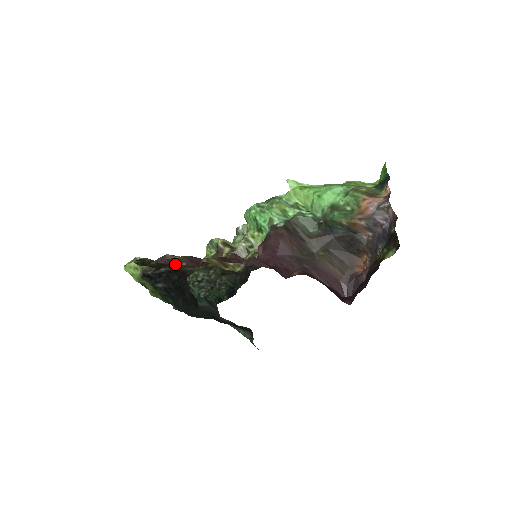
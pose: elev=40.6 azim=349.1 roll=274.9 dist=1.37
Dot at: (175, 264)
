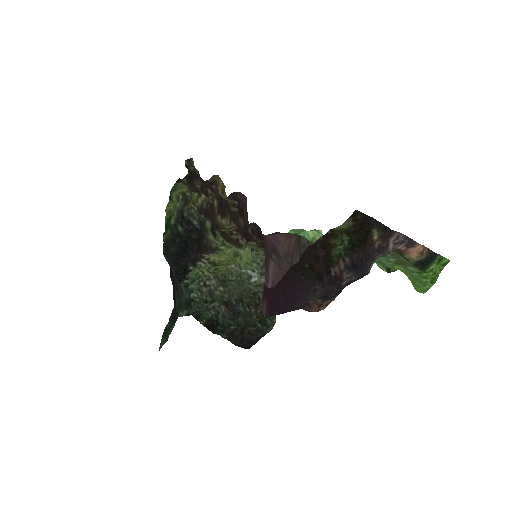
Dot at: (201, 183)
